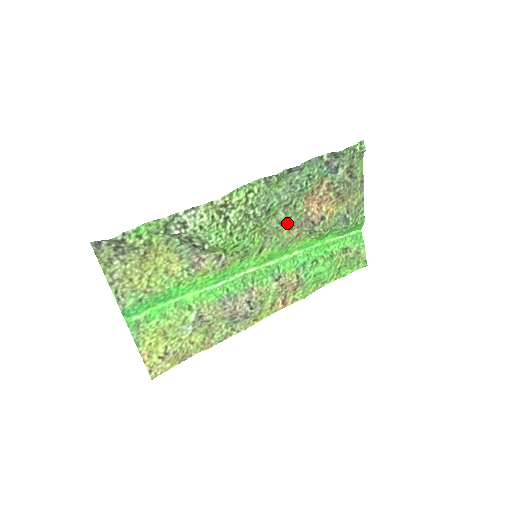
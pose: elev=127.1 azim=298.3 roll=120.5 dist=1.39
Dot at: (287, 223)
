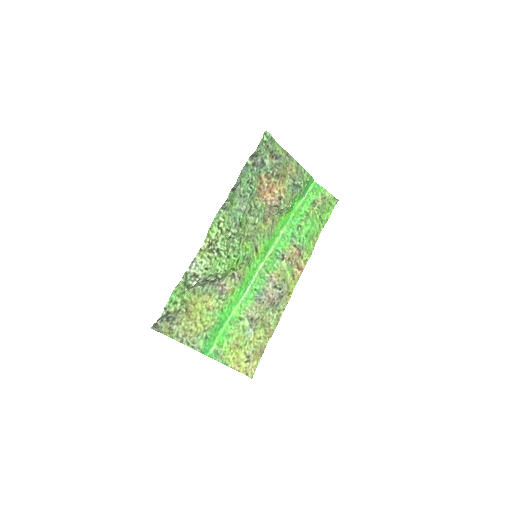
Dot at: (259, 220)
